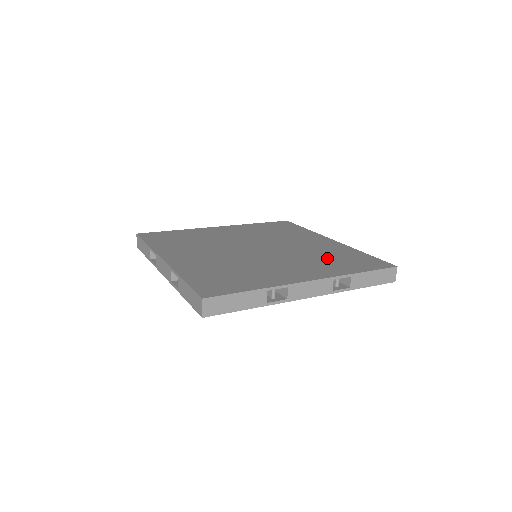
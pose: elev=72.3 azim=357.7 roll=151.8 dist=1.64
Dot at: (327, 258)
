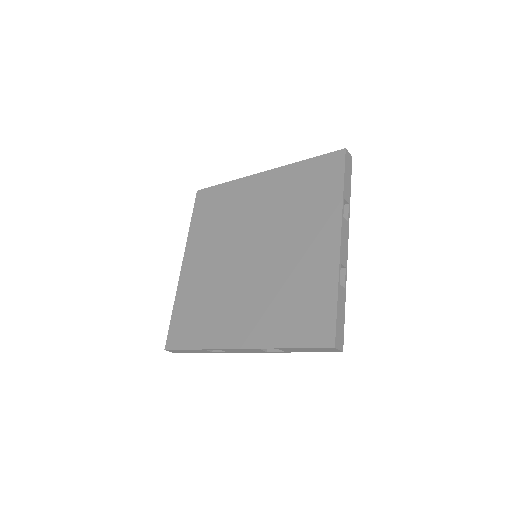
Dot at: (301, 200)
